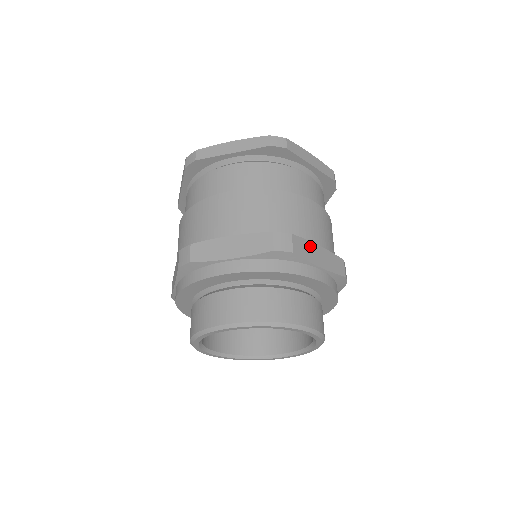
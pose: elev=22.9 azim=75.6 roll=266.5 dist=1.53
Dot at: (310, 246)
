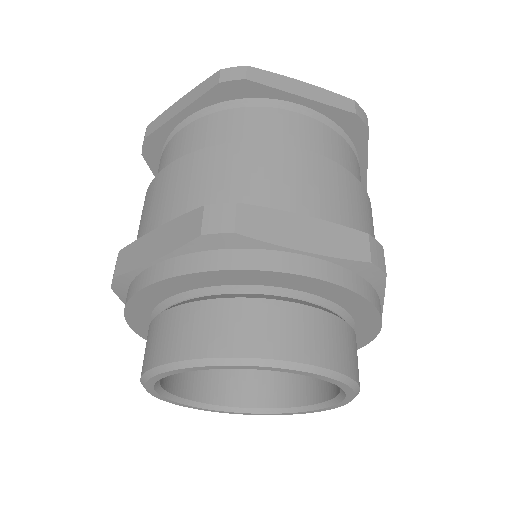
Dot at: (281, 218)
